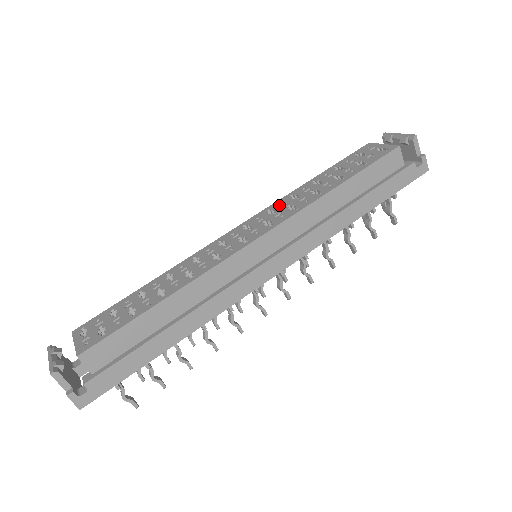
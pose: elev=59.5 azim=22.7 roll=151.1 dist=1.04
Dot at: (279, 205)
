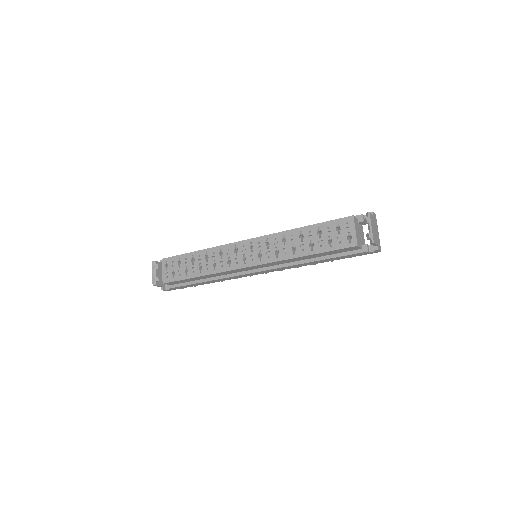
Dot at: (274, 241)
